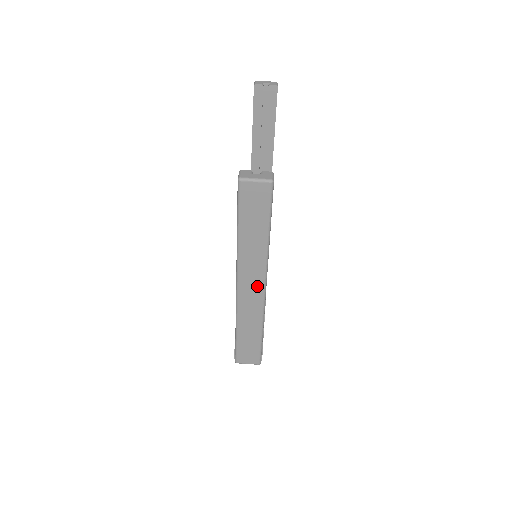
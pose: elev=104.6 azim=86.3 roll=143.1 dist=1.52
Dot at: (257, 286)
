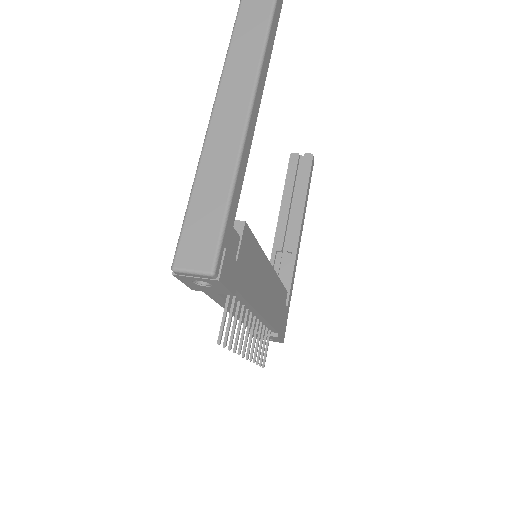
Dot at: (239, 107)
